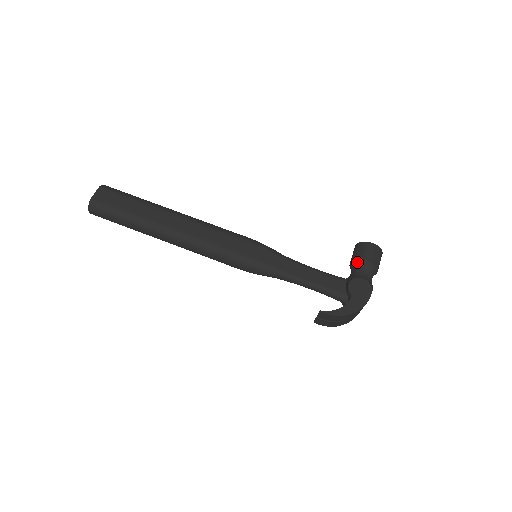
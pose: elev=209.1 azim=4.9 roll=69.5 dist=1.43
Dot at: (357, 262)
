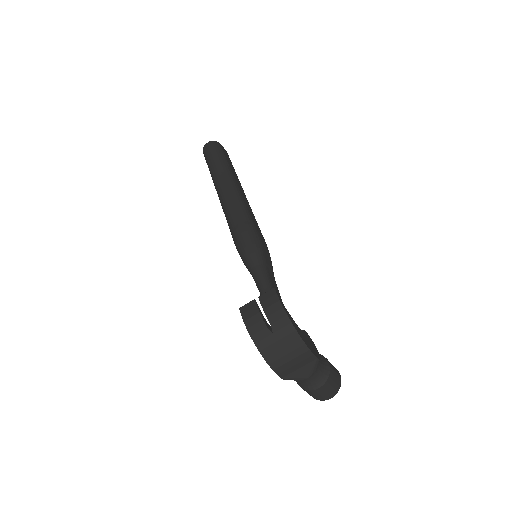
Dot at: occluded
